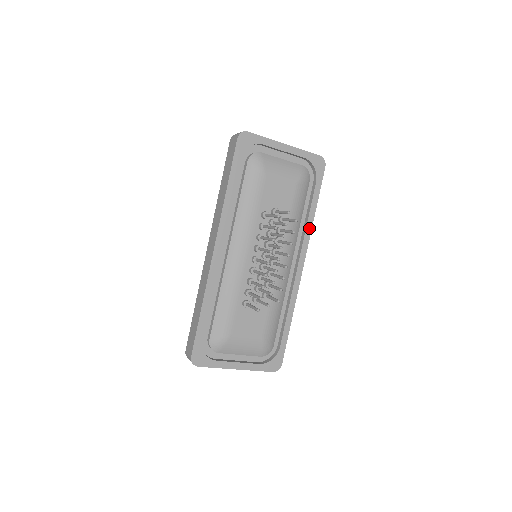
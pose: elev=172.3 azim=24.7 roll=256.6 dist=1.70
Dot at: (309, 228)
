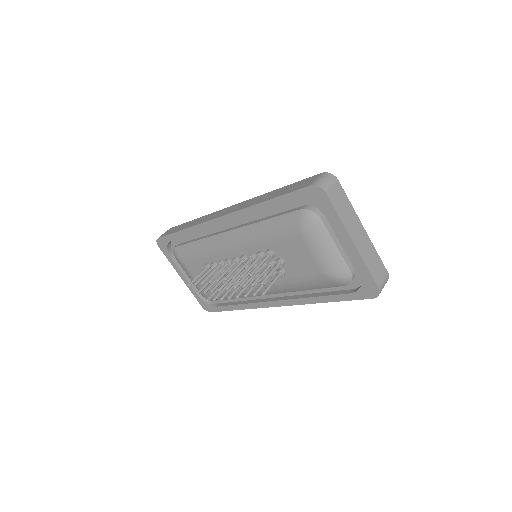
Dot at: (307, 301)
